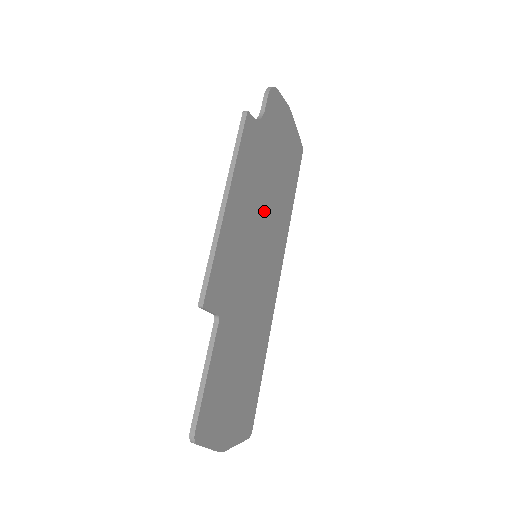
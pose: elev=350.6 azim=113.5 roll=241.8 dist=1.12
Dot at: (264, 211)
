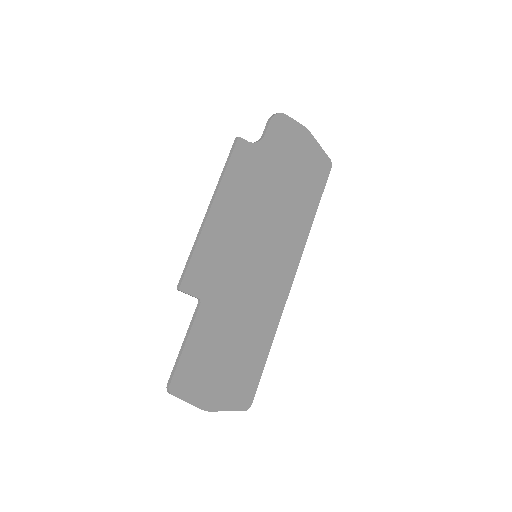
Dot at: (266, 218)
